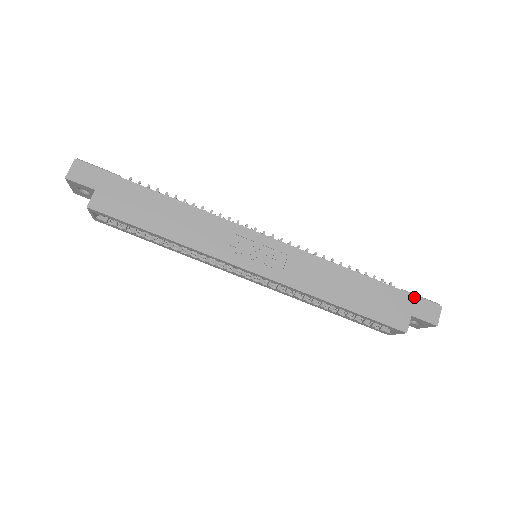
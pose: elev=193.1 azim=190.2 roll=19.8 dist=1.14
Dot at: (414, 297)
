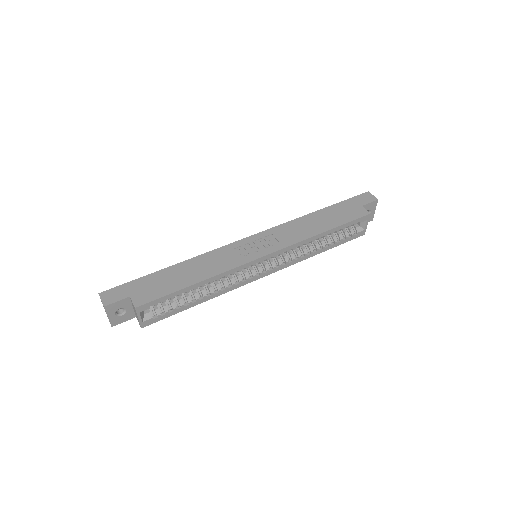
Dot at: (352, 199)
